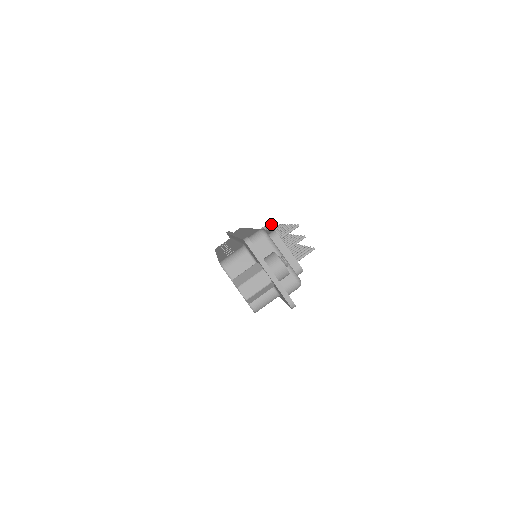
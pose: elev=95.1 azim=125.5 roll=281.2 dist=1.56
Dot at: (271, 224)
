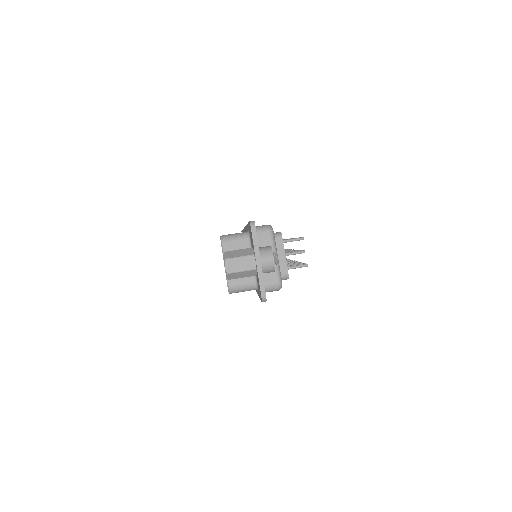
Dot at: occluded
